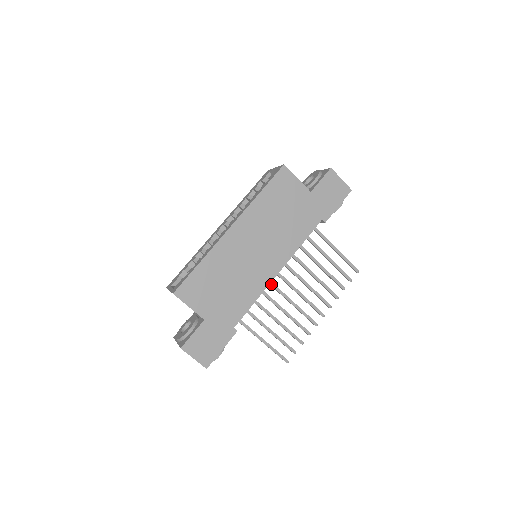
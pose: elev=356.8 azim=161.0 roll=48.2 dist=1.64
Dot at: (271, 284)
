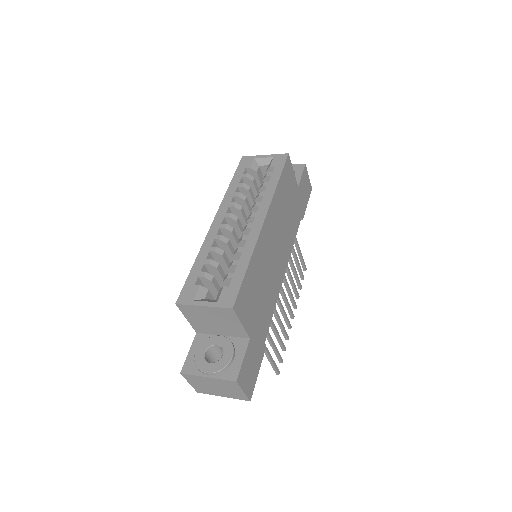
Dot at: occluded
